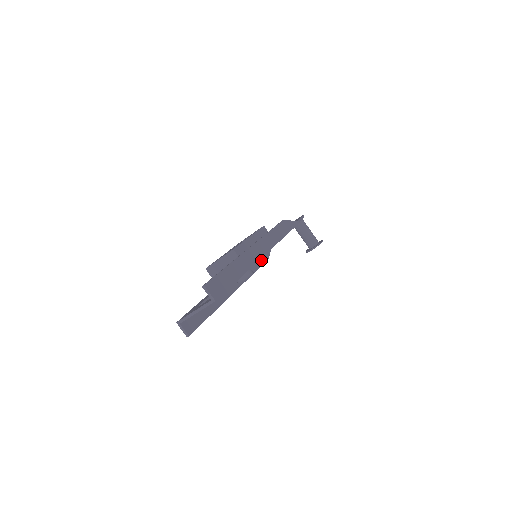
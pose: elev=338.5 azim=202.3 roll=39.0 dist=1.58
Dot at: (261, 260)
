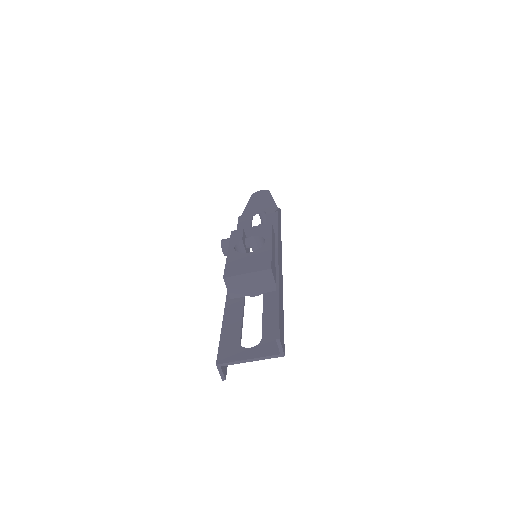
Dot at: occluded
